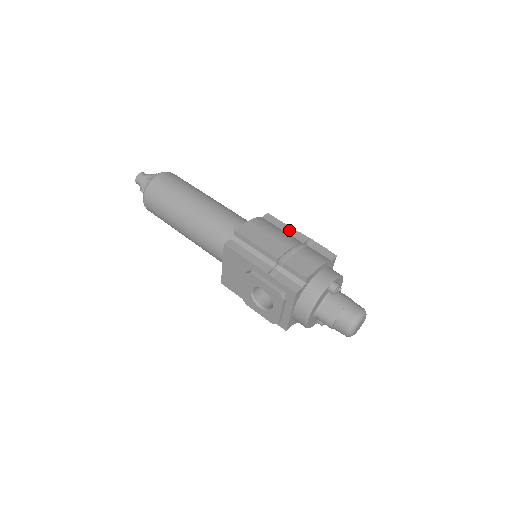
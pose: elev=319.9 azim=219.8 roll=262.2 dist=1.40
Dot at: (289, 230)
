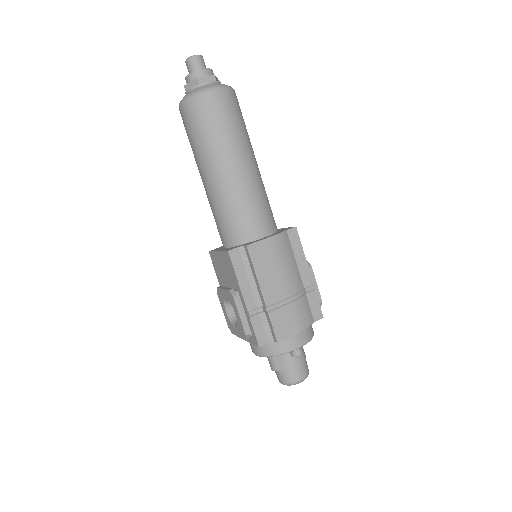
Dot at: (302, 263)
